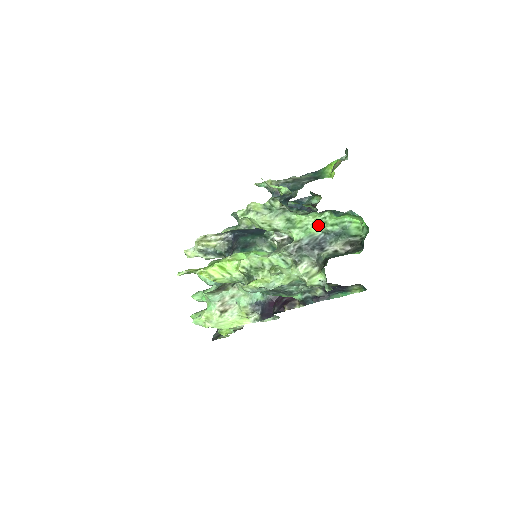
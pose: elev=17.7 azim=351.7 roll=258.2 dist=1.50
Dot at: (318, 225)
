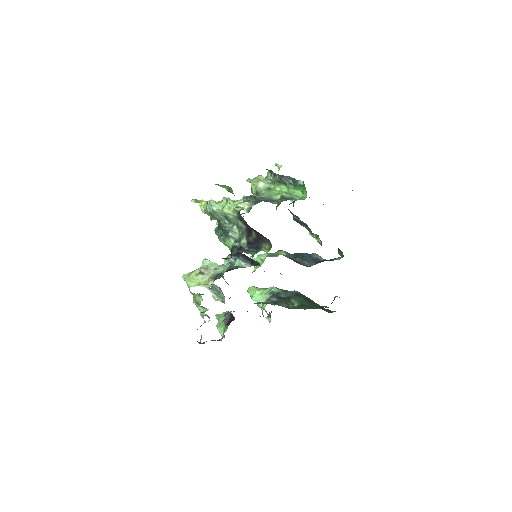
Dot at: occluded
